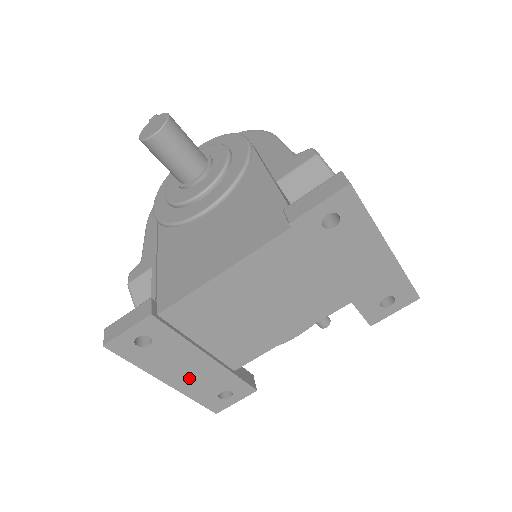
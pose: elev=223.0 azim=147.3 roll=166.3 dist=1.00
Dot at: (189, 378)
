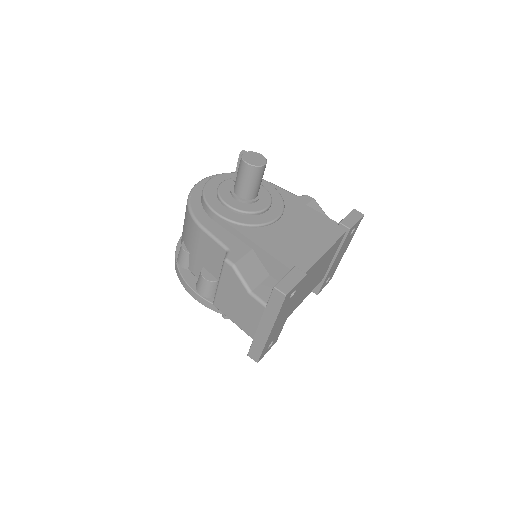
Dot at: (276, 328)
